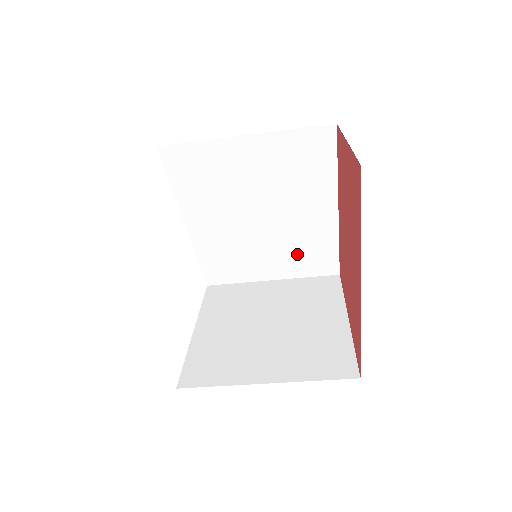
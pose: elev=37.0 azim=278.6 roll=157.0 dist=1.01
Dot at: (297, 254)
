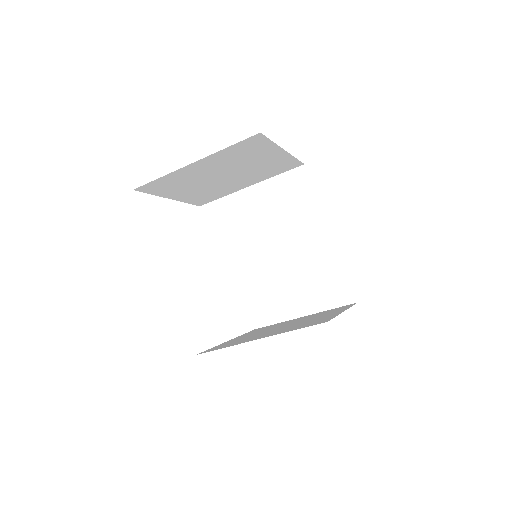
Dot at: (315, 285)
